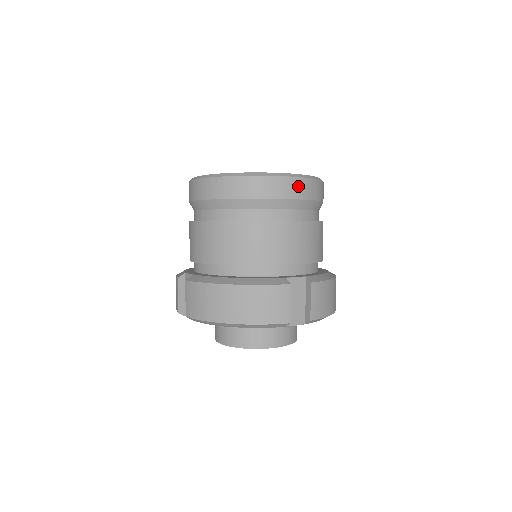
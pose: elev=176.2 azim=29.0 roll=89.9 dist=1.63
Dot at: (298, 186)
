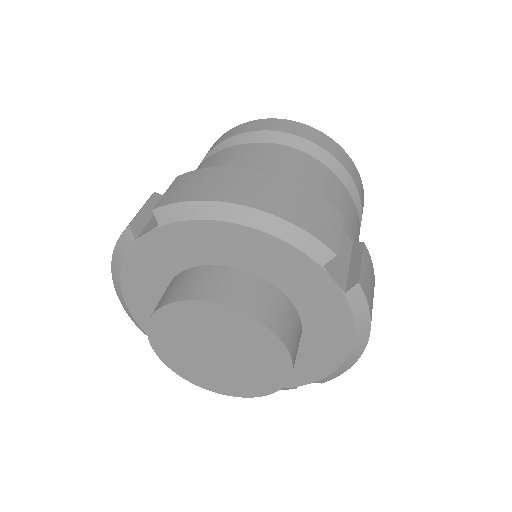
Dot at: (353, 170)
